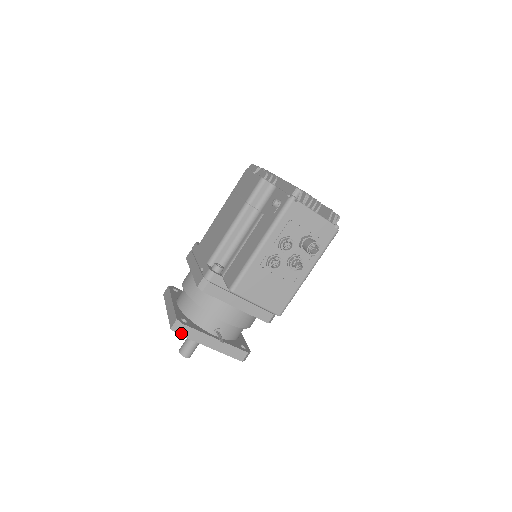
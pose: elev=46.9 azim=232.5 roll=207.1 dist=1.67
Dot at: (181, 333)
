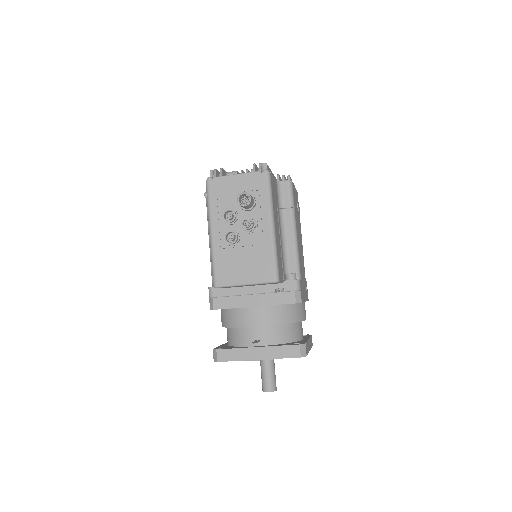
Dot at: (222, 359)
